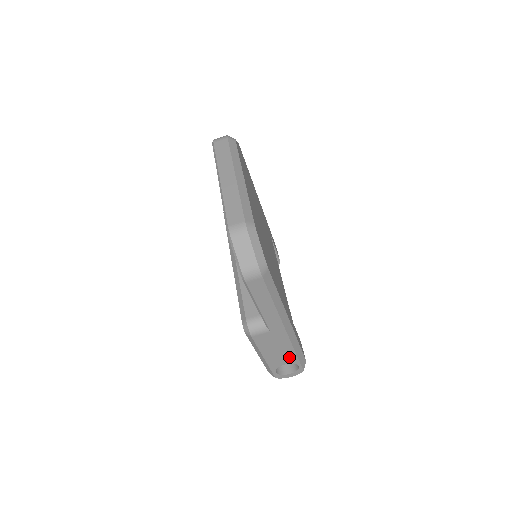
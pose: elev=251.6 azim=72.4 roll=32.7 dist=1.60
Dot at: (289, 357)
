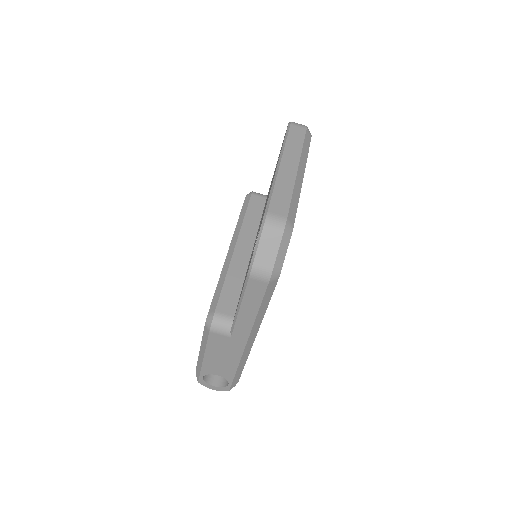
Dot at: (227, 371)
